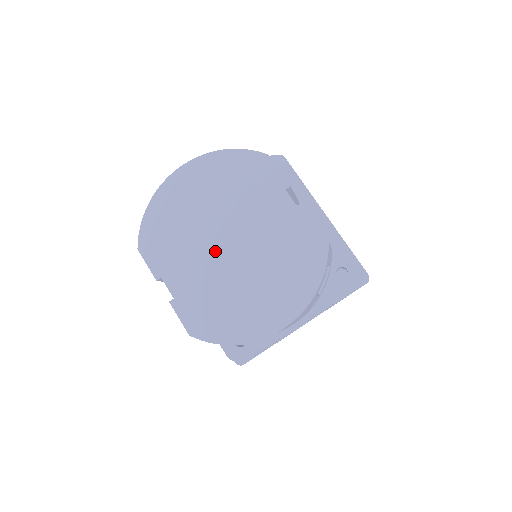
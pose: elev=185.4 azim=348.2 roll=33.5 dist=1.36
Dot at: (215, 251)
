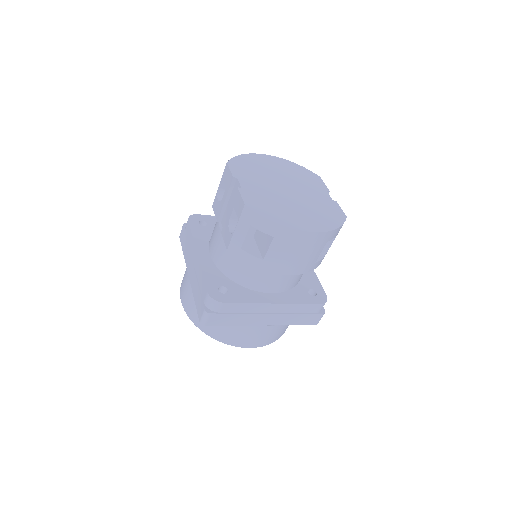
Dot at: (277, 187)
